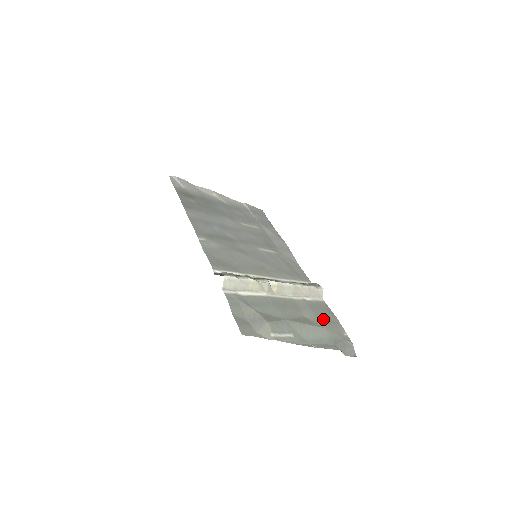
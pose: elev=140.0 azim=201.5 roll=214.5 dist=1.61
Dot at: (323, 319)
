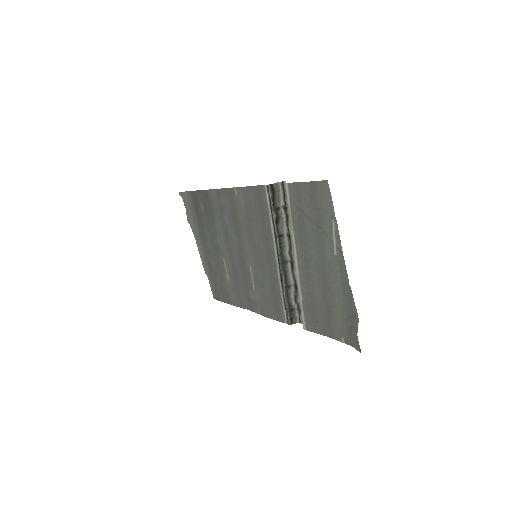
Dot at: (326, 311)
